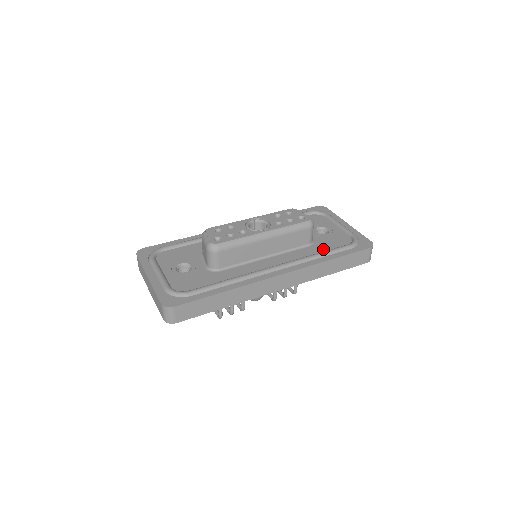
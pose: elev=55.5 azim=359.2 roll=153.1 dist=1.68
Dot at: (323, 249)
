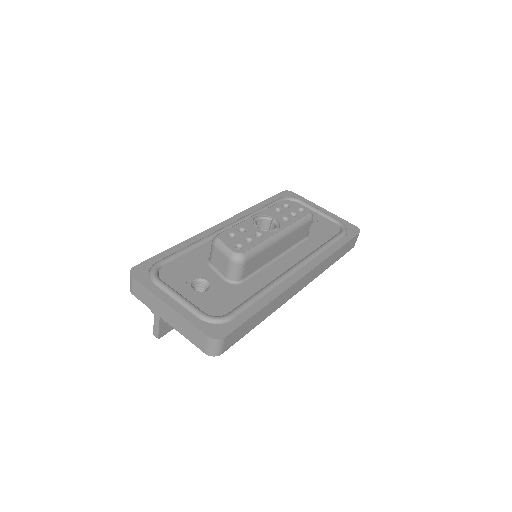
Dot at: (322, 240)
